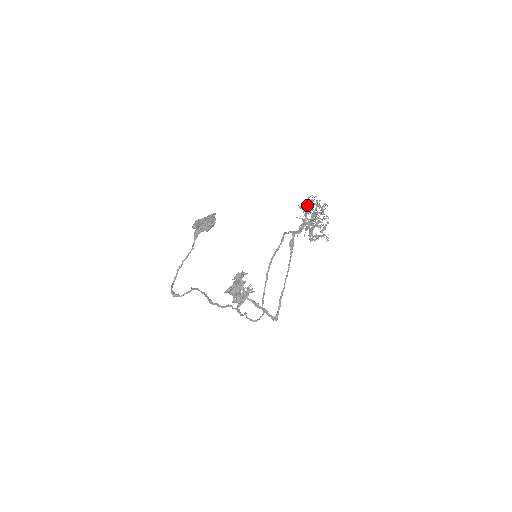
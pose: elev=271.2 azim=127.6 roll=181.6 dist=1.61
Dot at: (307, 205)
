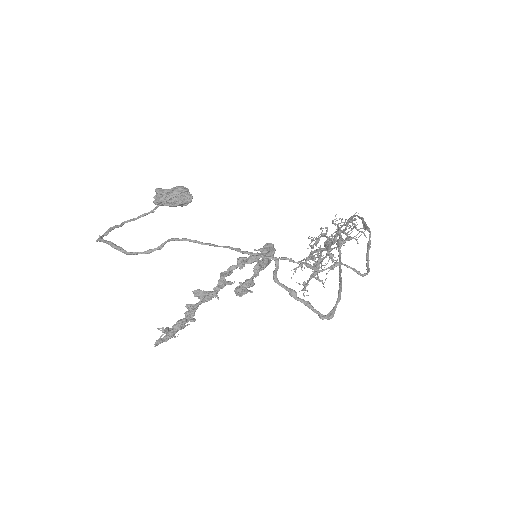
Dot at: (327, 230)
